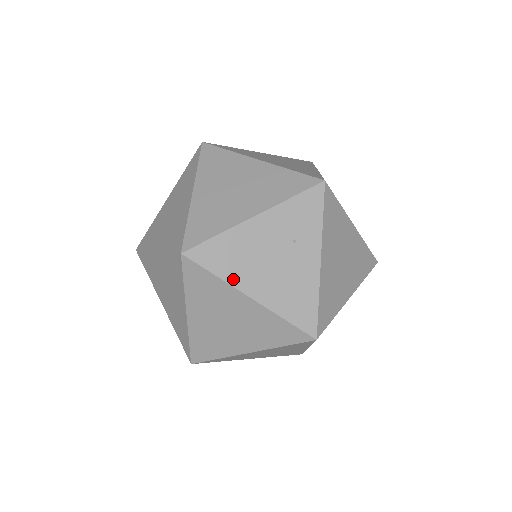
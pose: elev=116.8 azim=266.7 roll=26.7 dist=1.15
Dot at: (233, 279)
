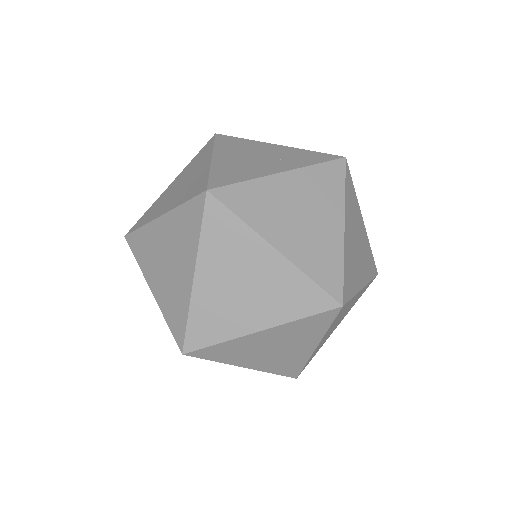
Dot at: (219, 149)
